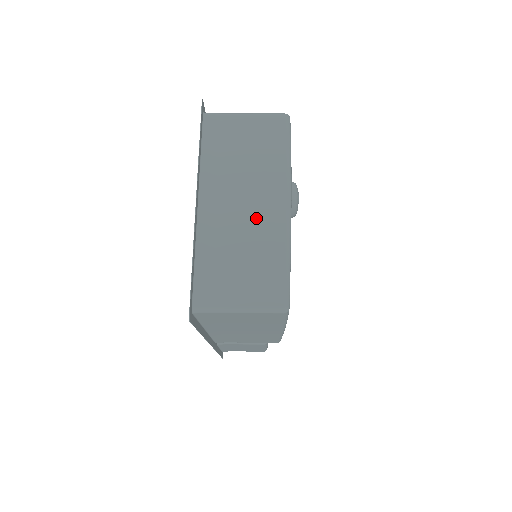
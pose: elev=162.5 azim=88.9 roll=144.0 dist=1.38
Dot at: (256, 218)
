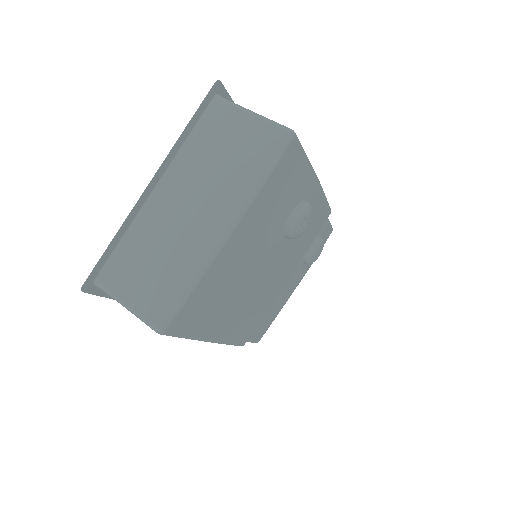
Dot at: (191, 229)
